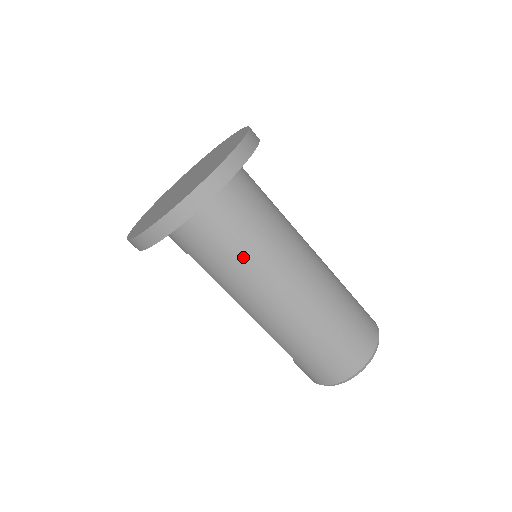
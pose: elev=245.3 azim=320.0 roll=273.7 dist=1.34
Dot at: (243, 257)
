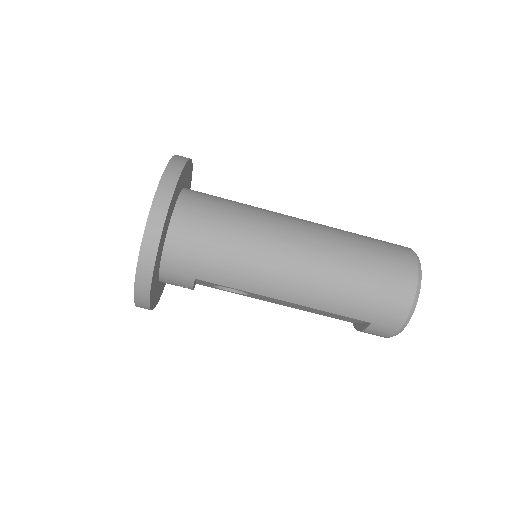
Dot at: (237, 240)
